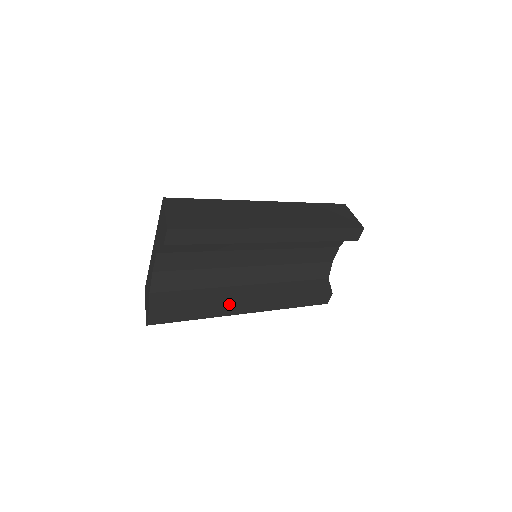
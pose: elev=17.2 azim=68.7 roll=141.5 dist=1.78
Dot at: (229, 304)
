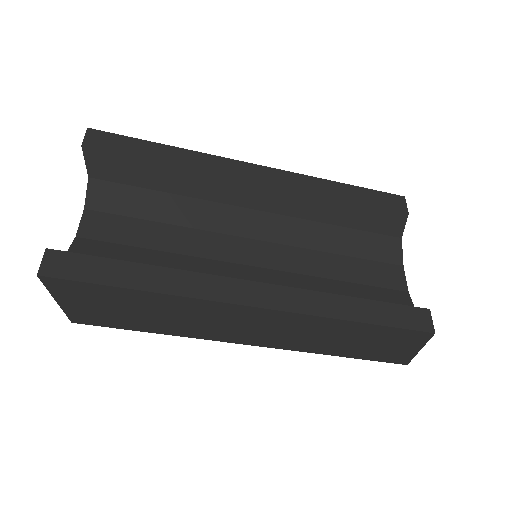
Dot at: (208, 274)
